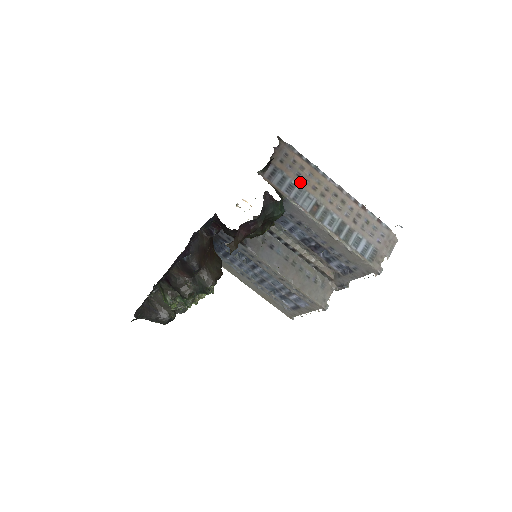
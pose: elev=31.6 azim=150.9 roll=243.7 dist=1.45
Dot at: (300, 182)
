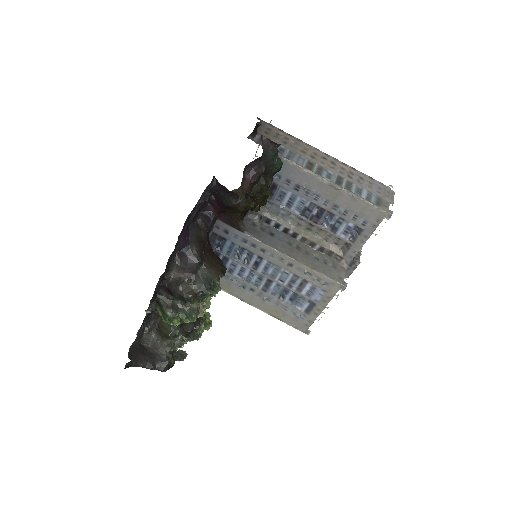
Dot at: (288, 147)
